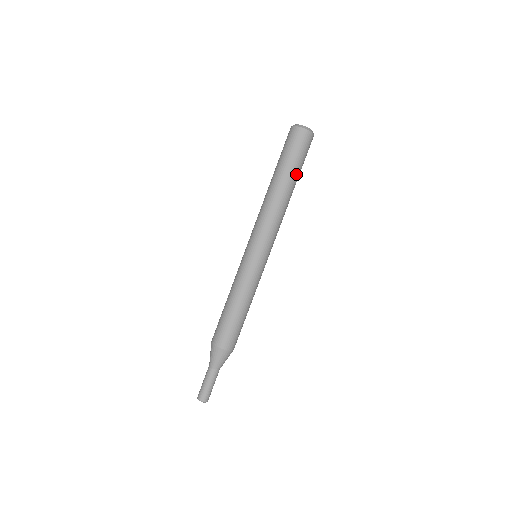
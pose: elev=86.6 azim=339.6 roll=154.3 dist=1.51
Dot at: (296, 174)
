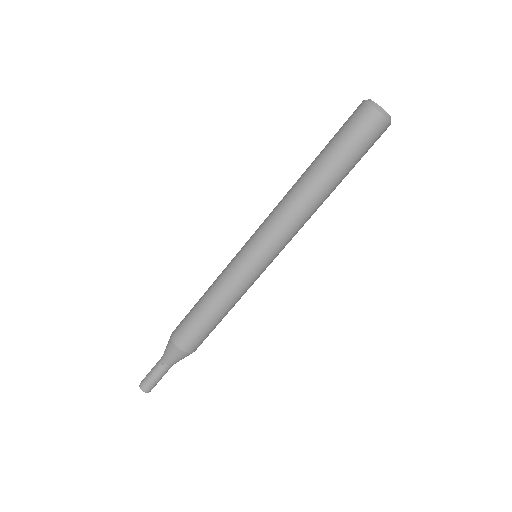
Dot at: (347, 174)
